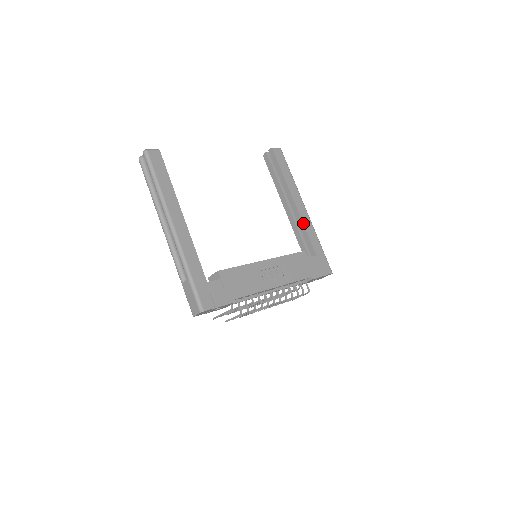
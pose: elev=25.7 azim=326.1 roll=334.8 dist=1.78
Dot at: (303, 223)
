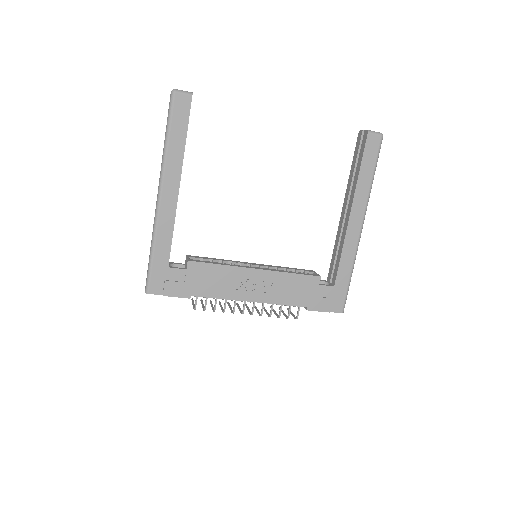
Dot at: (344, 244)
